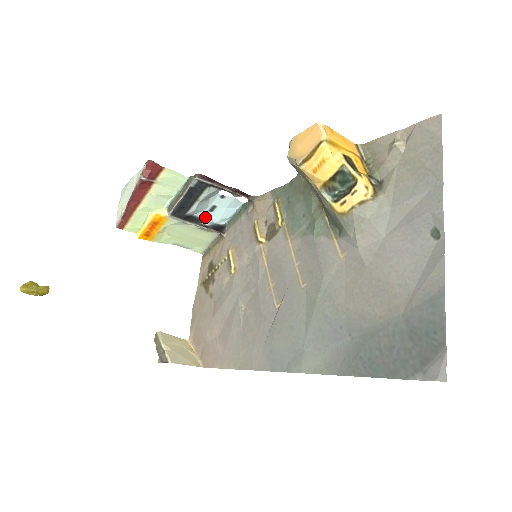
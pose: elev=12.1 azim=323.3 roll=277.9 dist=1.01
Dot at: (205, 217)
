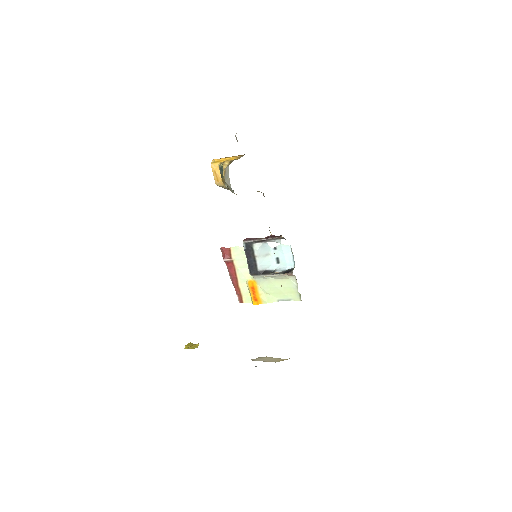
Dot at: (276, 269)
